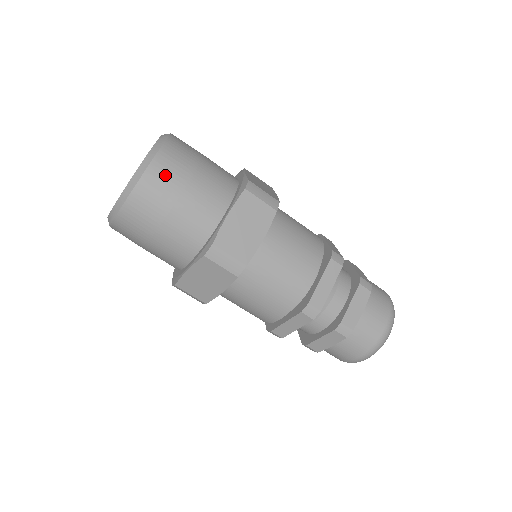
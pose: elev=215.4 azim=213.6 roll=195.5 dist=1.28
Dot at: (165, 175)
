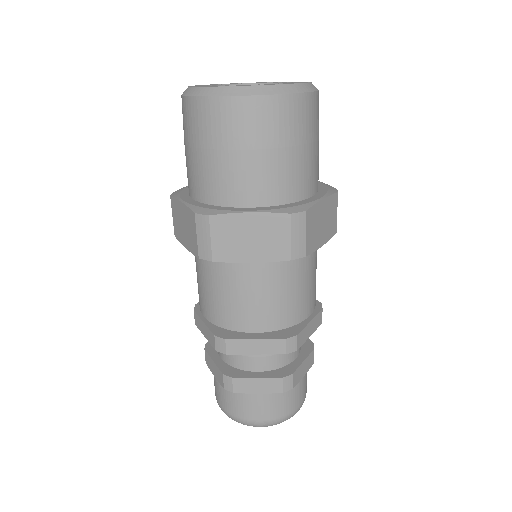
Dot at: (313, 114)
